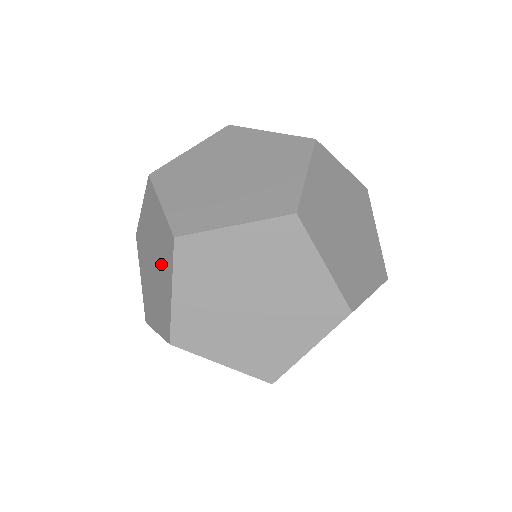
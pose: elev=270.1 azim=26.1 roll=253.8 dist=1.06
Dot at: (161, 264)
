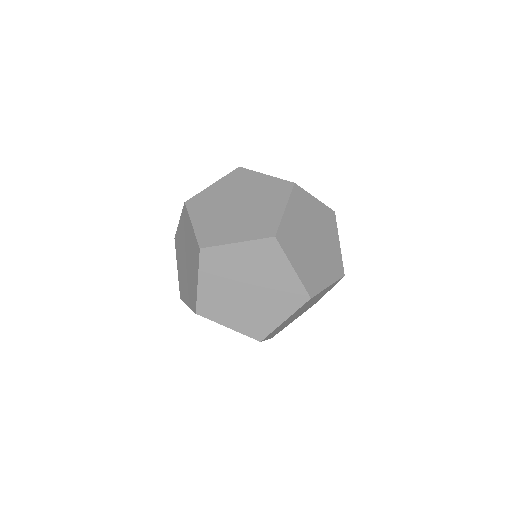
Dot at: (264, 273)
